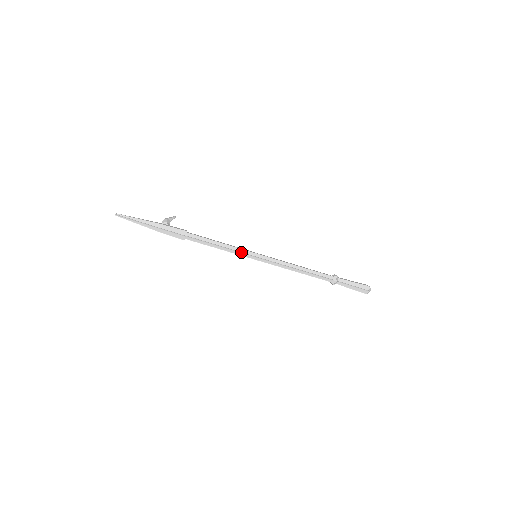
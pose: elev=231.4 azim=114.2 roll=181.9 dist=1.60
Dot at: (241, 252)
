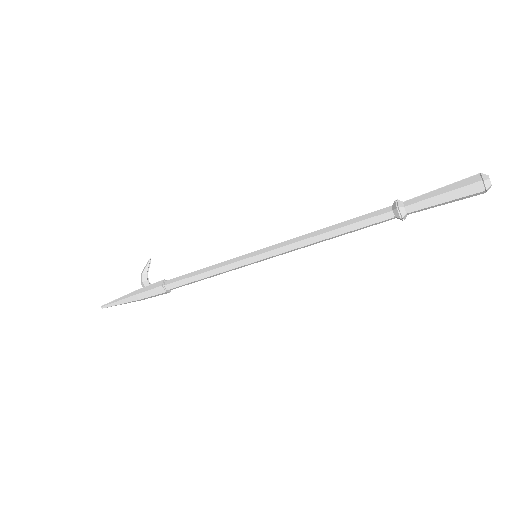
Dot at: (233, 267)
